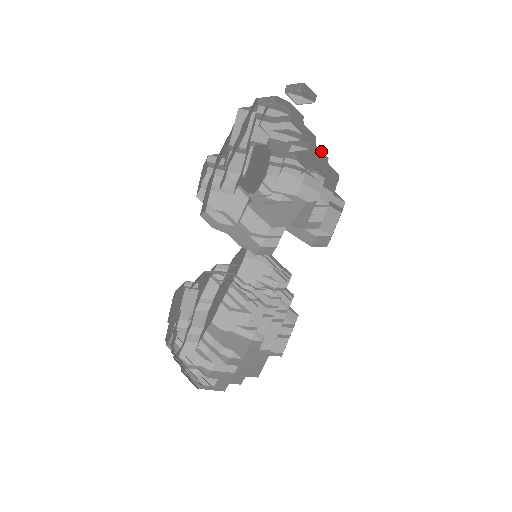
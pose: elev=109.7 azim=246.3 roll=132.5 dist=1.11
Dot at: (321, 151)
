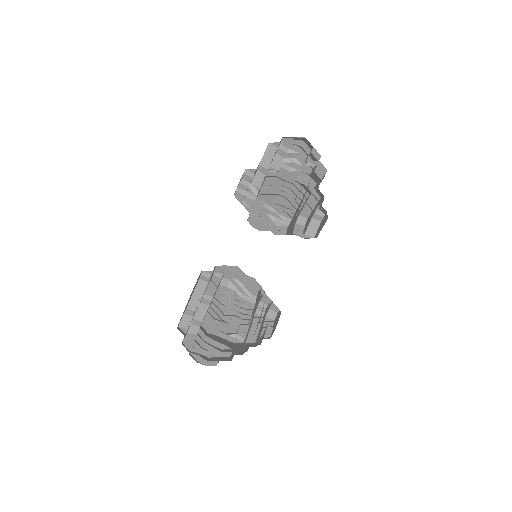
Dot at: (312, 179)
